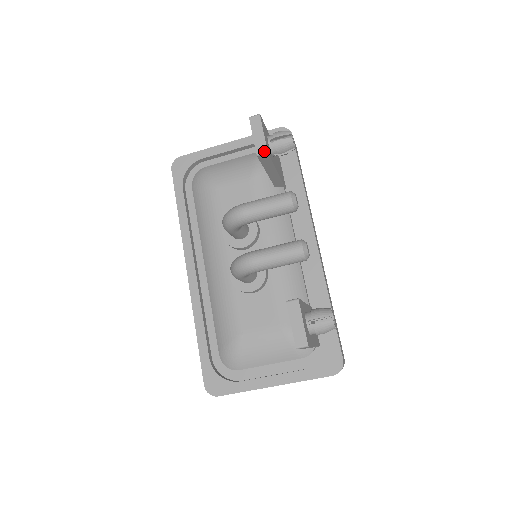
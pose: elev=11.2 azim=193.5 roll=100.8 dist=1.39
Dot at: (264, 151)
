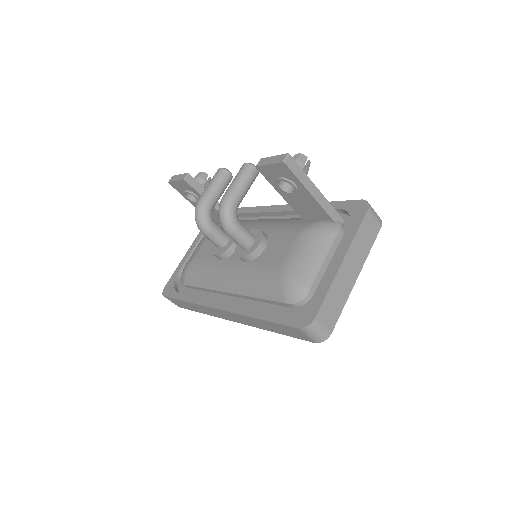
Dot at: (186, 175)
